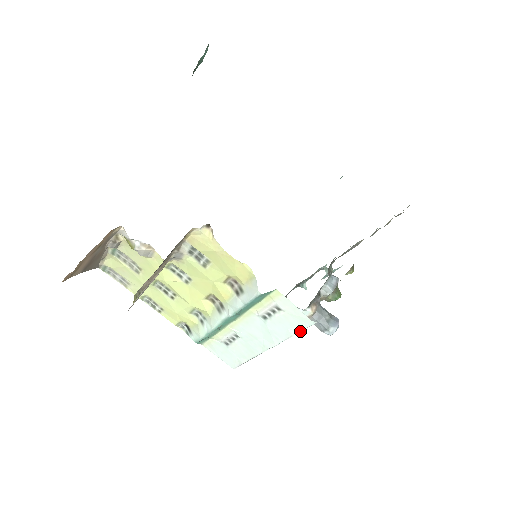
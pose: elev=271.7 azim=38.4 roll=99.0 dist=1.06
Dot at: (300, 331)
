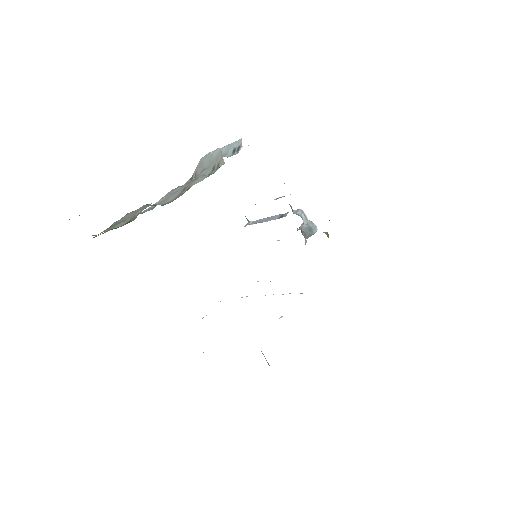
Dot at: occluded
